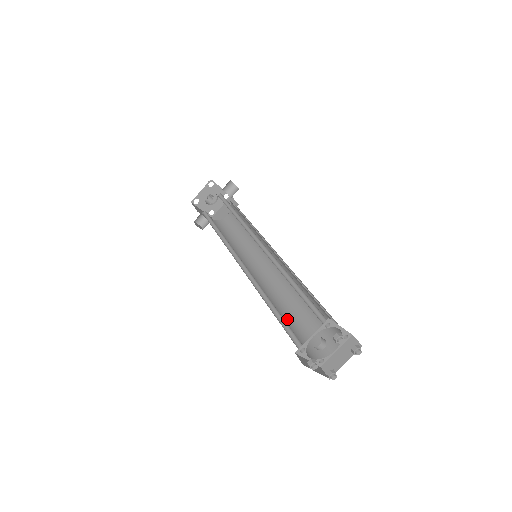
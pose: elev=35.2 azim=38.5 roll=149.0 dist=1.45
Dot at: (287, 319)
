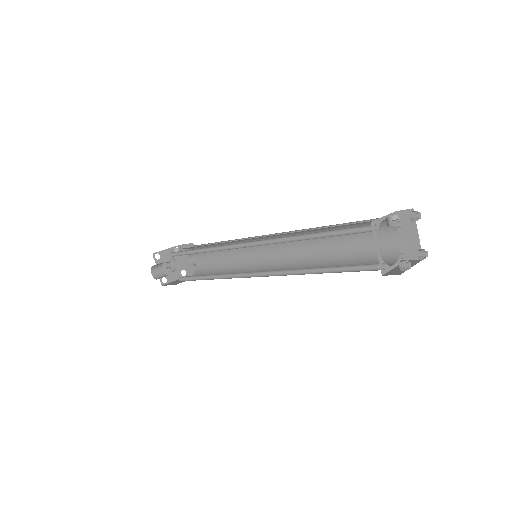
Dot at: occluded
